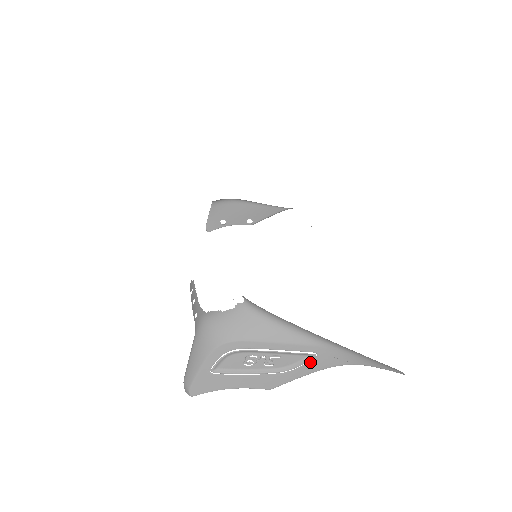
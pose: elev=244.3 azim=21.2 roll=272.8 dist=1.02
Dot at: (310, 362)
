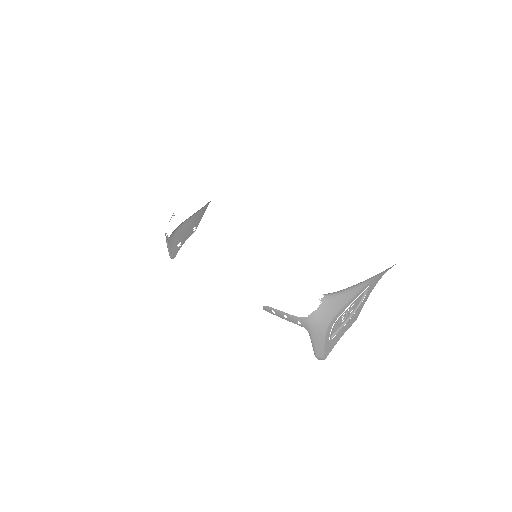
Dot at: (367, 292)
